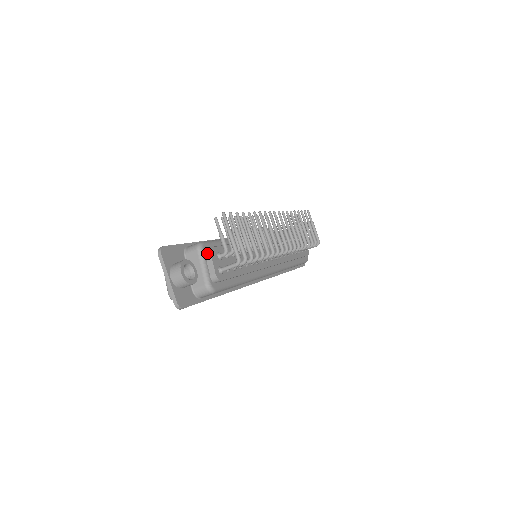
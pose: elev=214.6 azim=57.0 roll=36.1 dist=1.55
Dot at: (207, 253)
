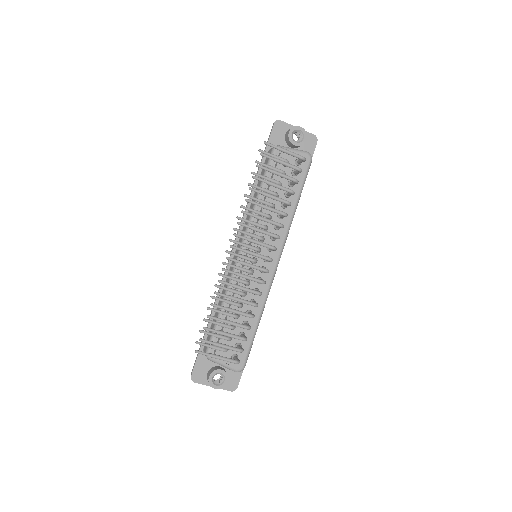
Dot at: occluded
